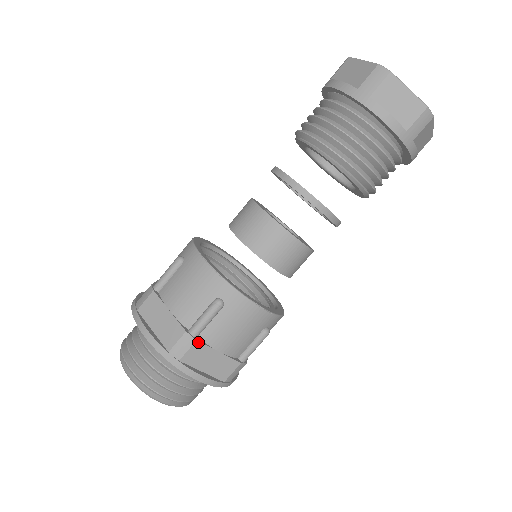
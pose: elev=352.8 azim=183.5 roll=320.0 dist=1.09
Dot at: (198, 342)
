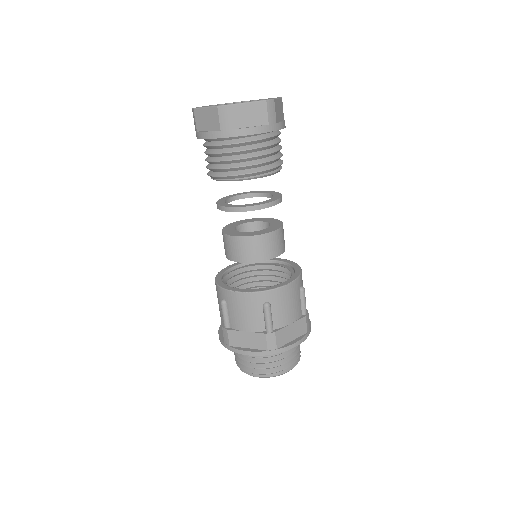
Dot at: (276, 332)
